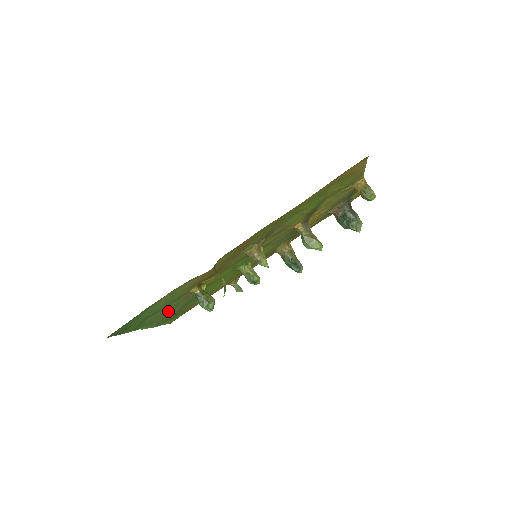
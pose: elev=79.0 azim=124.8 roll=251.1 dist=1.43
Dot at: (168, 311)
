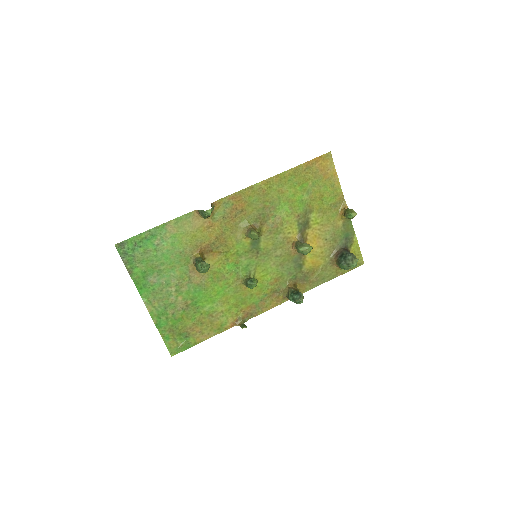
Dot at: (171, 289)
